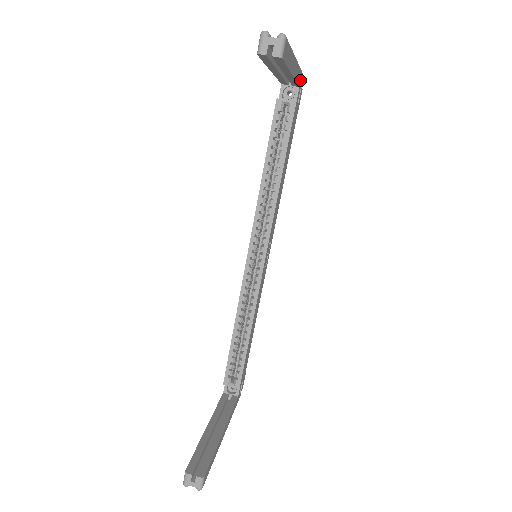
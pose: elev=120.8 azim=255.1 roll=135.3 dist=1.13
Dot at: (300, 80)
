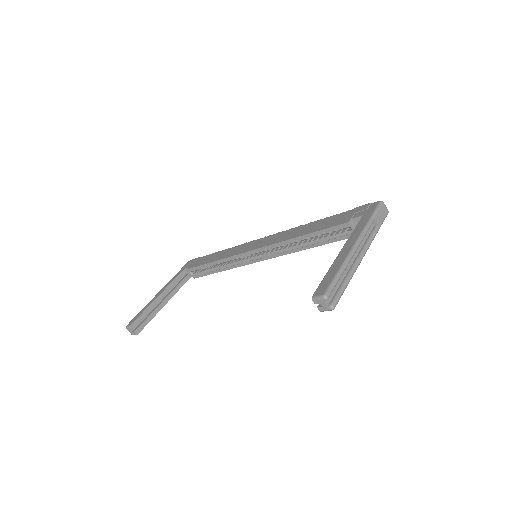
Dot at: occluded
